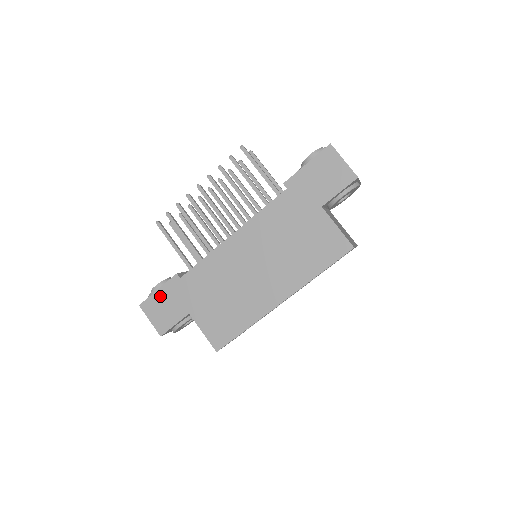
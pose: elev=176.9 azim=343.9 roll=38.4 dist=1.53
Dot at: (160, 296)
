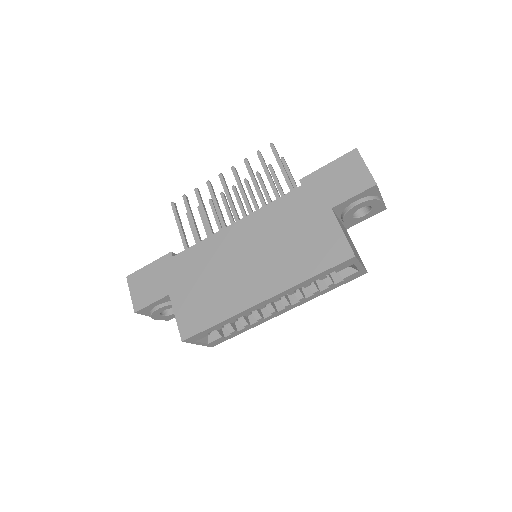
Dot at: (148, 271)
